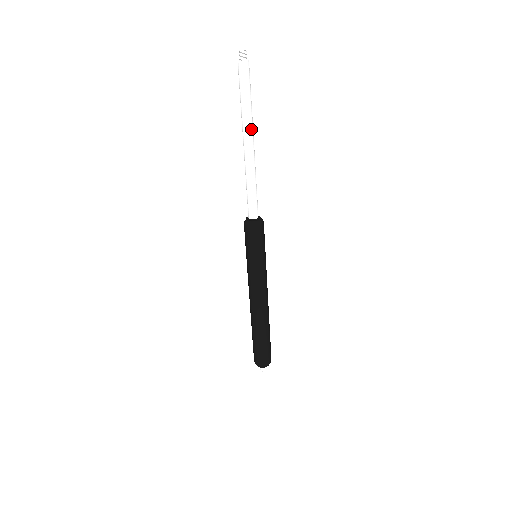
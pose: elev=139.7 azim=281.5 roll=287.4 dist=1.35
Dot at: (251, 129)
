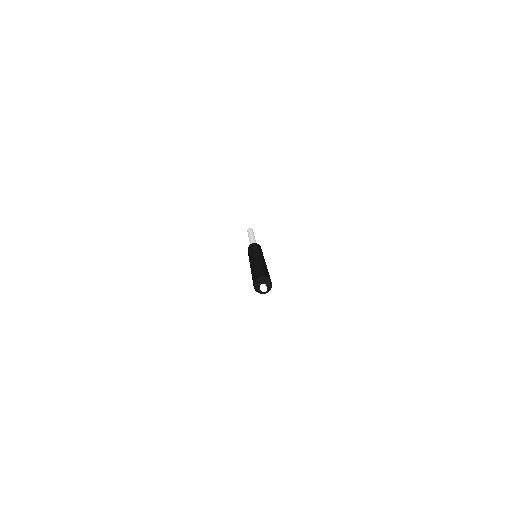
Dot at: (253, 235)
